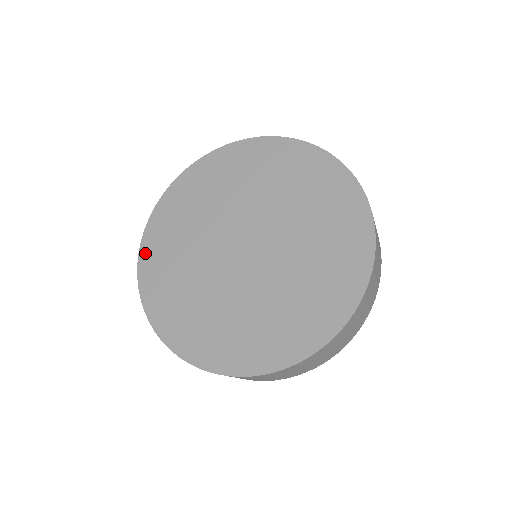
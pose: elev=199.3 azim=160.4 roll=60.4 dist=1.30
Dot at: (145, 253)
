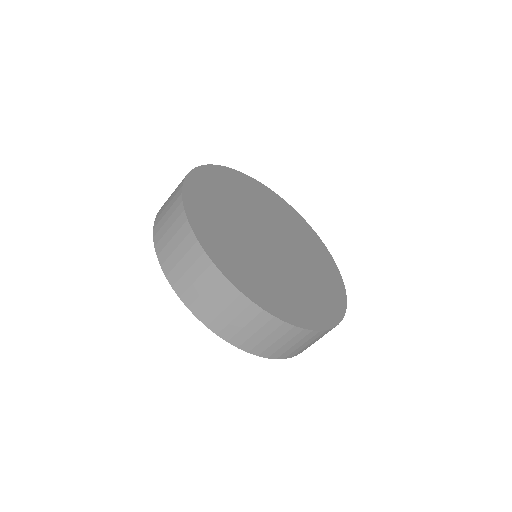
Dot at: (215, 169)
